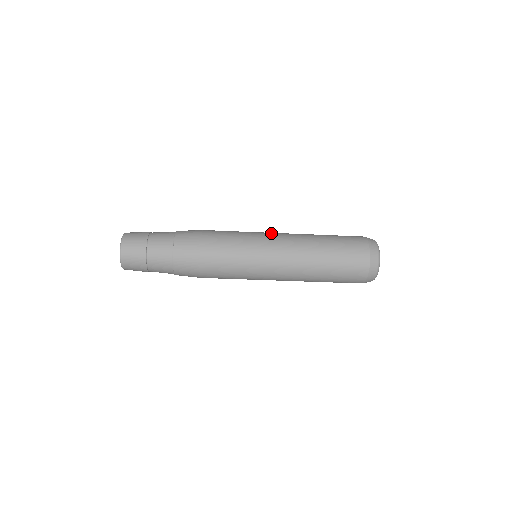
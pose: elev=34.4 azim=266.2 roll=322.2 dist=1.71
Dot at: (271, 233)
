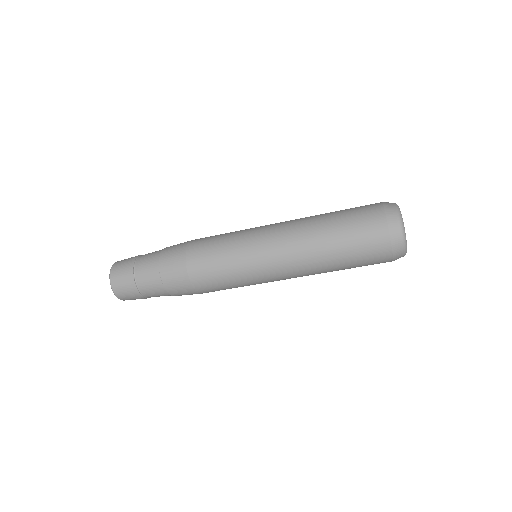
Dot at: (264, 243)
